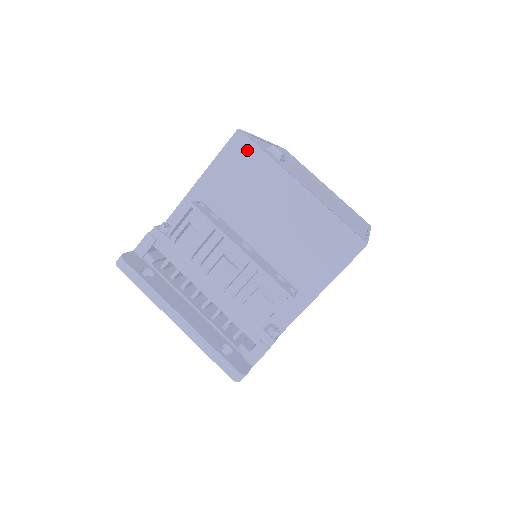
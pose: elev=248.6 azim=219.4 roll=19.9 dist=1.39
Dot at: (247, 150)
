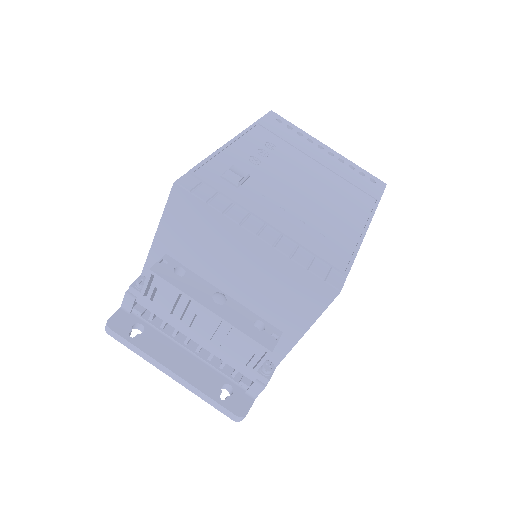
Dot at: (190, 203)
